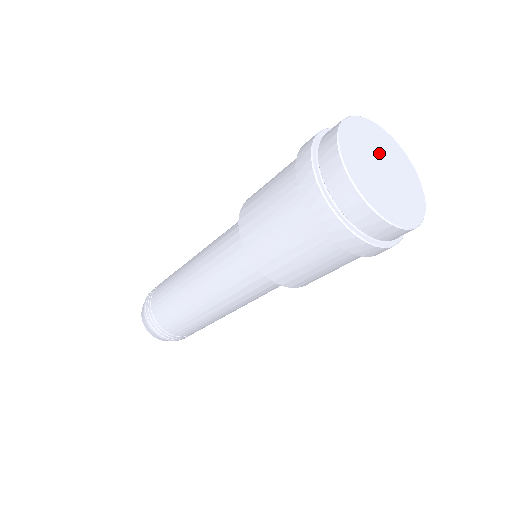
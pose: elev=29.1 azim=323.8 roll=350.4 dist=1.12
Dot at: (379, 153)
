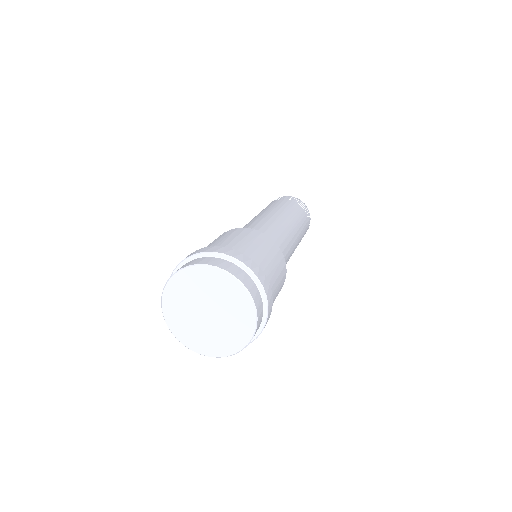
Dot at: (215, 301)
